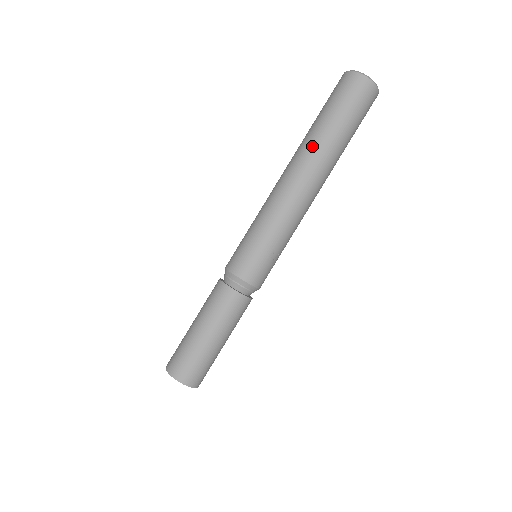
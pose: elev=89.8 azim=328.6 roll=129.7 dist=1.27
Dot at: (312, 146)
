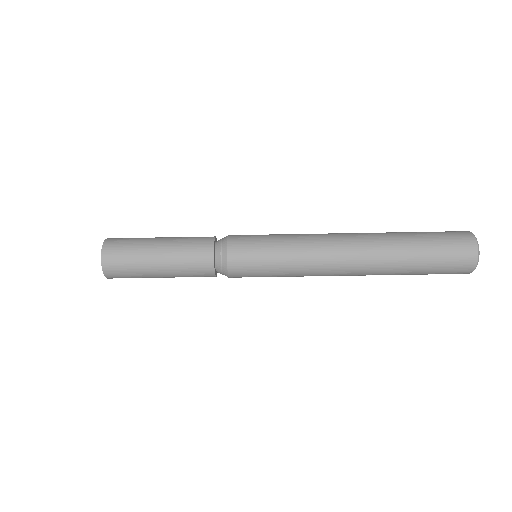
Dot at: (384, 272)
